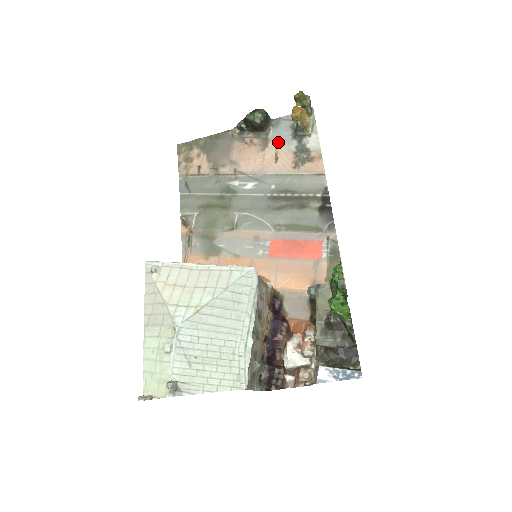
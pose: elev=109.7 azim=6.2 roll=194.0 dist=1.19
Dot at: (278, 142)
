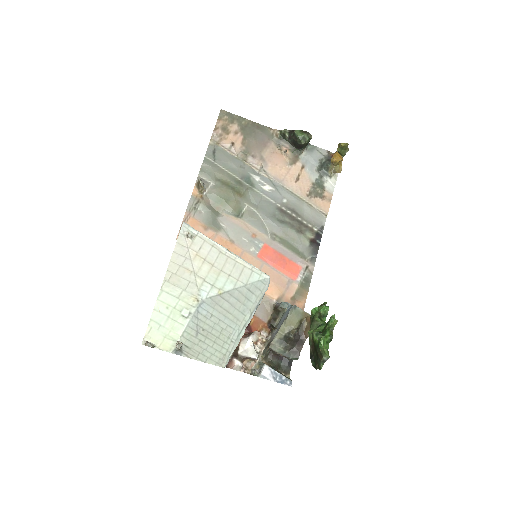
Dot at: (305, 166)
